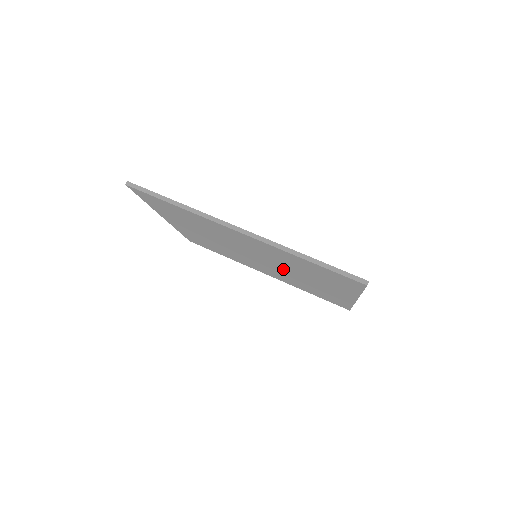
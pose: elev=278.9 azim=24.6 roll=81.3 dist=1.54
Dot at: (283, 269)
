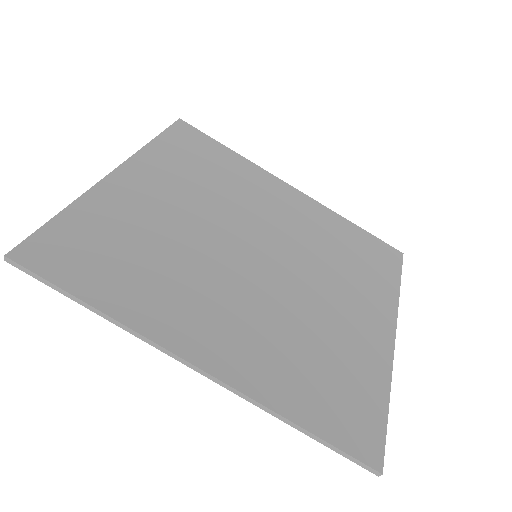
Dot at: (294, 282)
